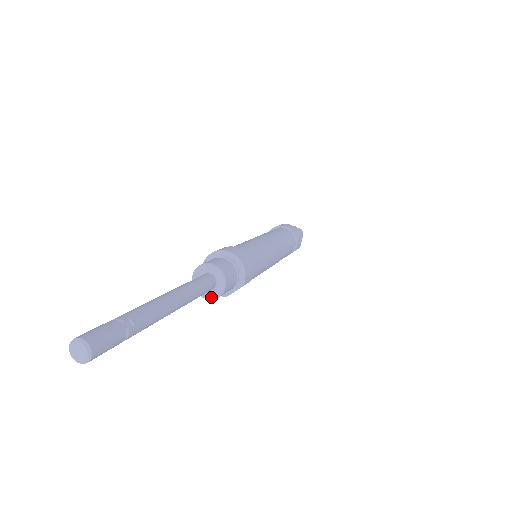
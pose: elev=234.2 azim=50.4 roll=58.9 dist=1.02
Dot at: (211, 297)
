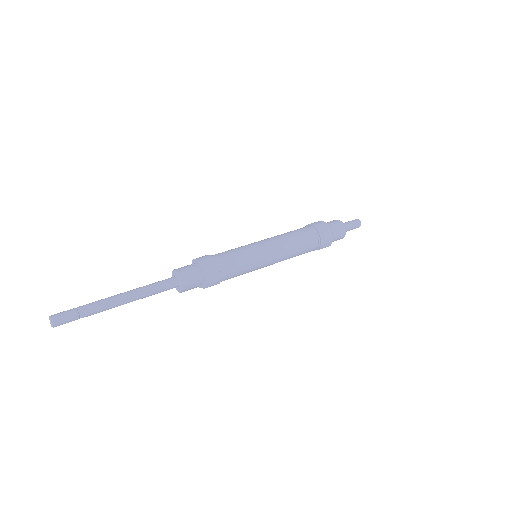
Dot at: (177, 290)
